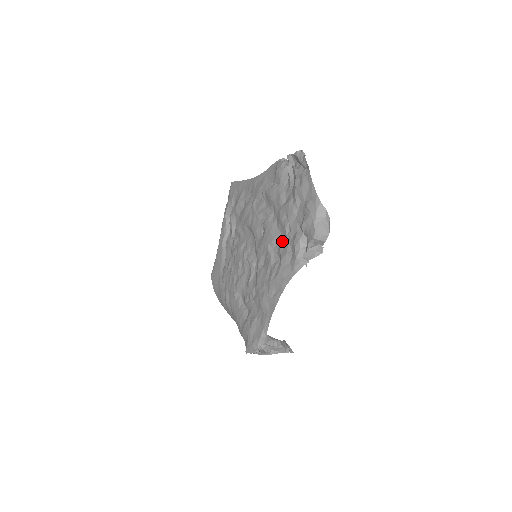
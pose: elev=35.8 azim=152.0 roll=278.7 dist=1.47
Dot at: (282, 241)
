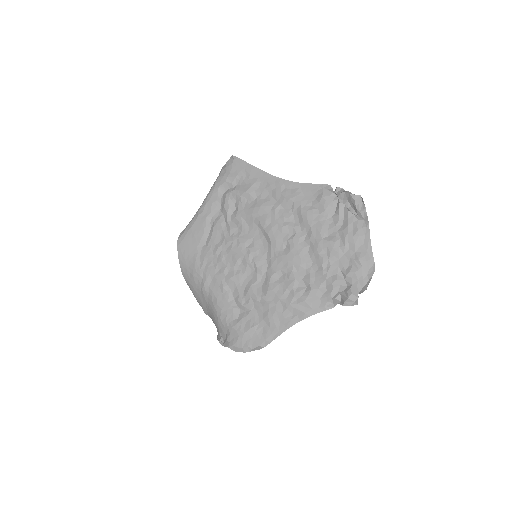
Dot at: (313, 272)
